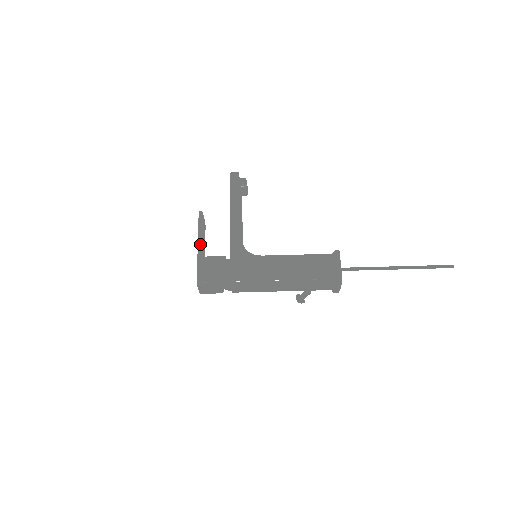
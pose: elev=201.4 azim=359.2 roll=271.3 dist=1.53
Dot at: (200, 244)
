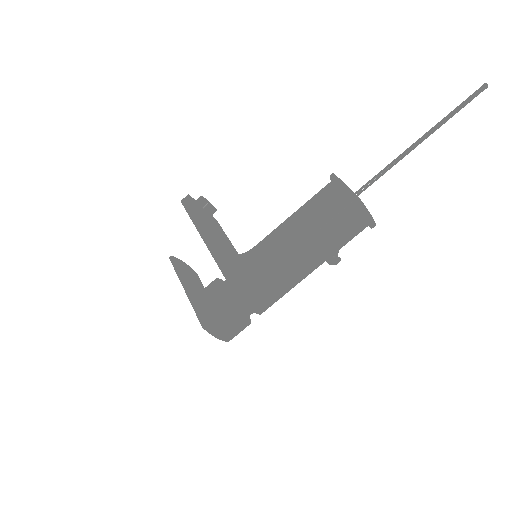
Dot at: (185, 287)
